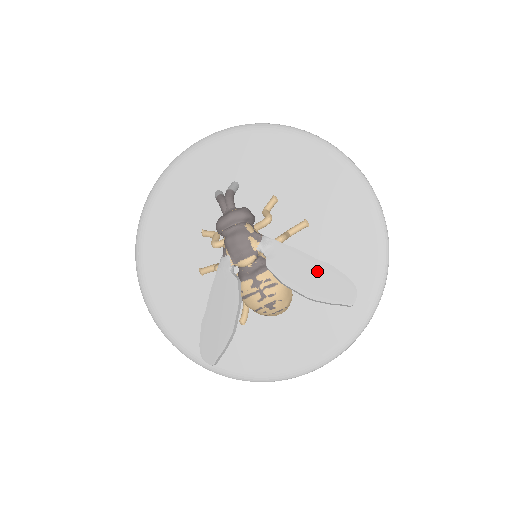
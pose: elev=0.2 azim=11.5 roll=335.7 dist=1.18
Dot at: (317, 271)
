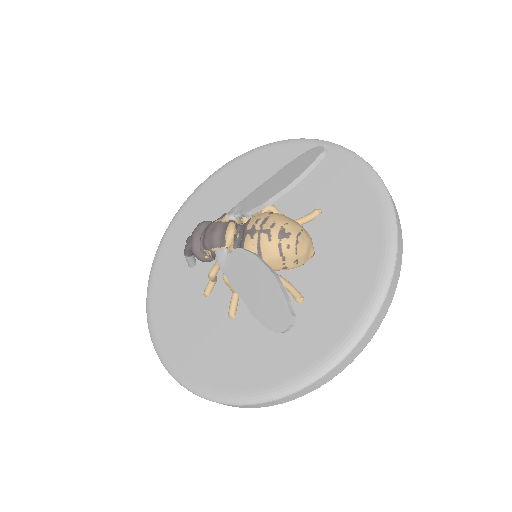
Dot at: (281, 175)
